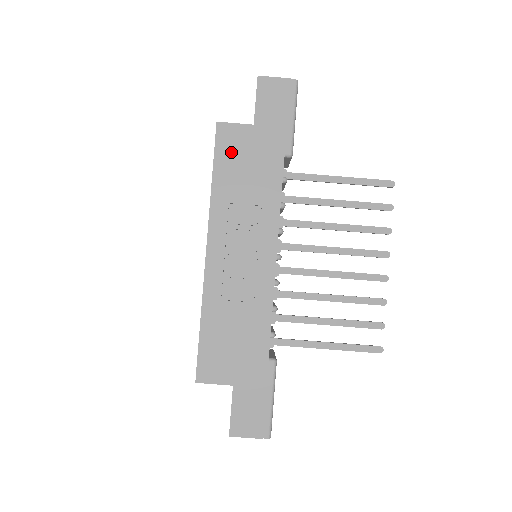
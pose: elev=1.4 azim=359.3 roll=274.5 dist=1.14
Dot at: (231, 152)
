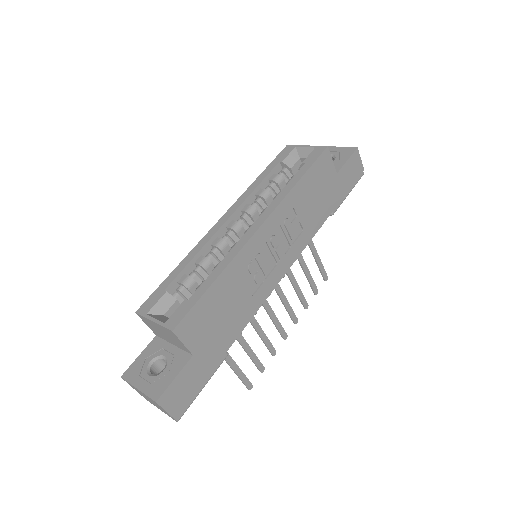
Dot at: (319, 175)
